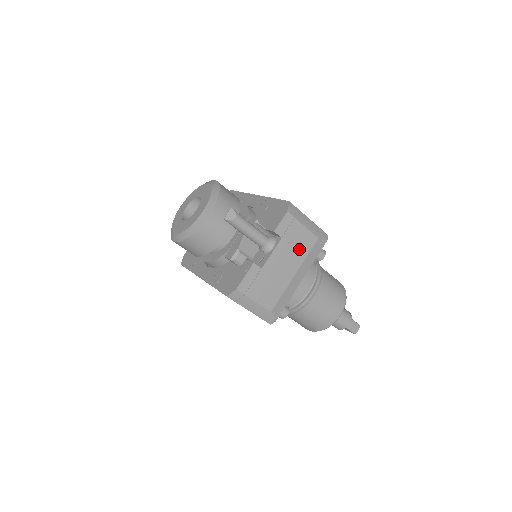
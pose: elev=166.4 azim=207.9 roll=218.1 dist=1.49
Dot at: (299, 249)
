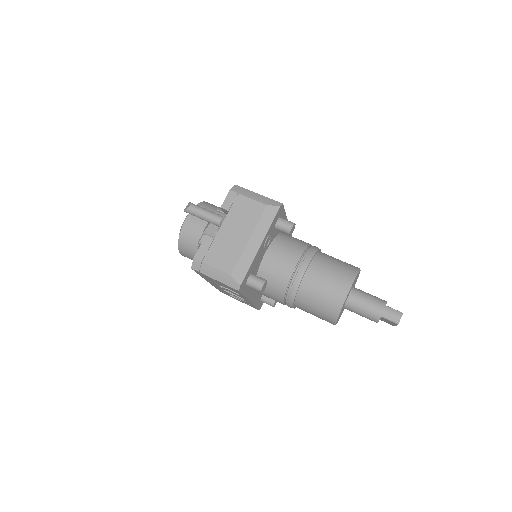
Dot at: (248, 217)
